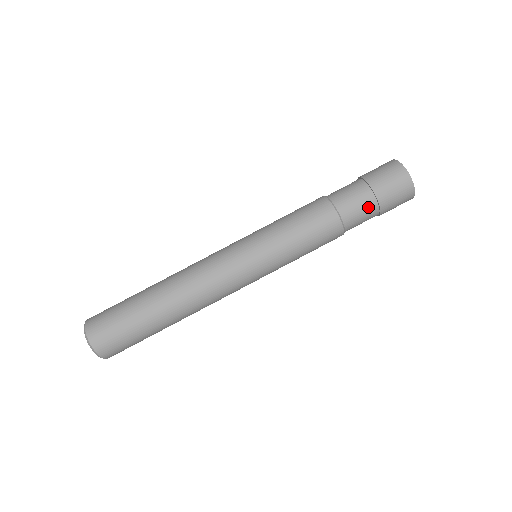
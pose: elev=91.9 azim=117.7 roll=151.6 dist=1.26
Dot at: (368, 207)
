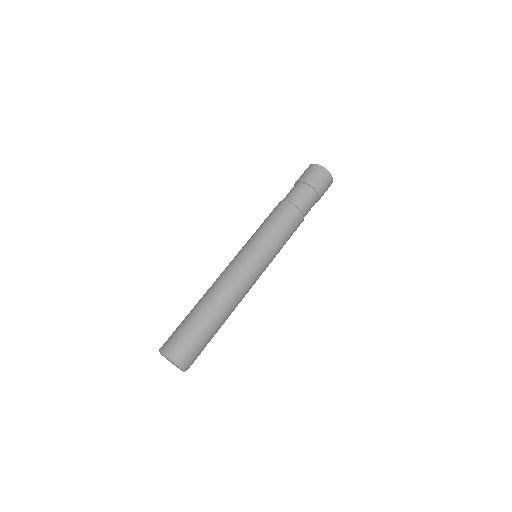
Dot at: (305, 190)
